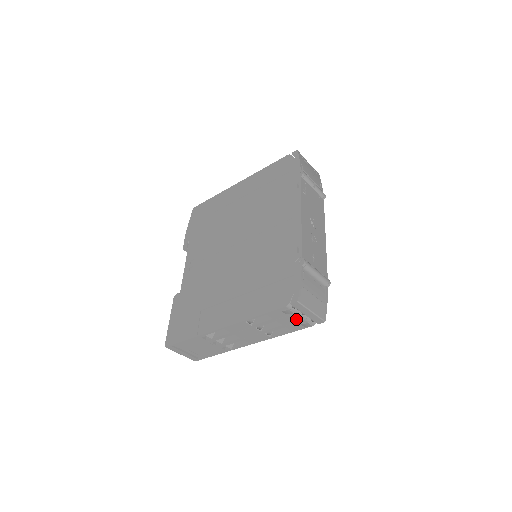
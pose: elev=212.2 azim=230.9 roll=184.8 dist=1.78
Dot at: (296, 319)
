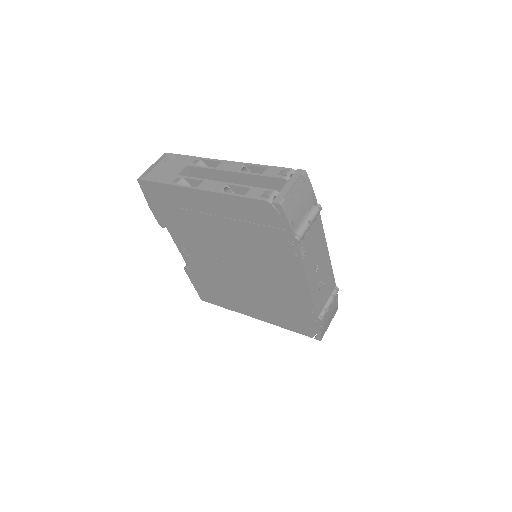
Dot at: occluded
